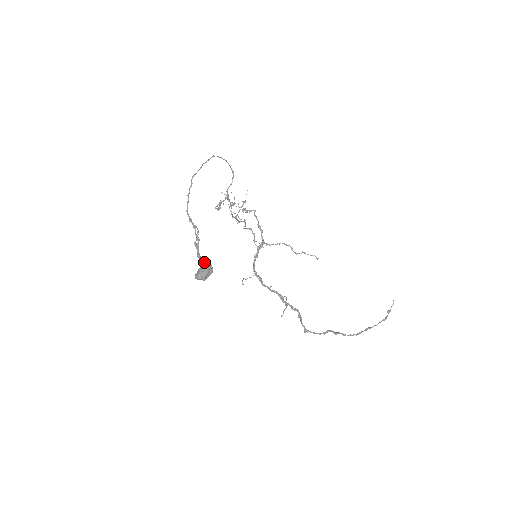
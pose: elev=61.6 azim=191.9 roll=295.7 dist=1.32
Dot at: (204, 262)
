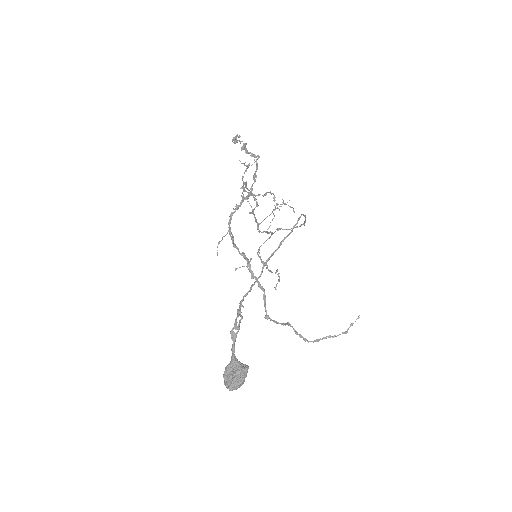
Dot at: (242, 371)
